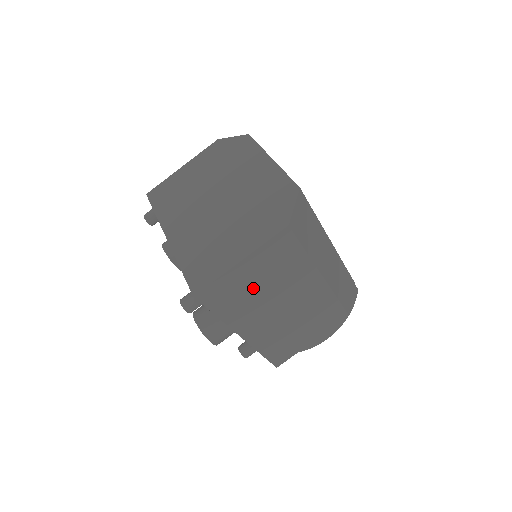
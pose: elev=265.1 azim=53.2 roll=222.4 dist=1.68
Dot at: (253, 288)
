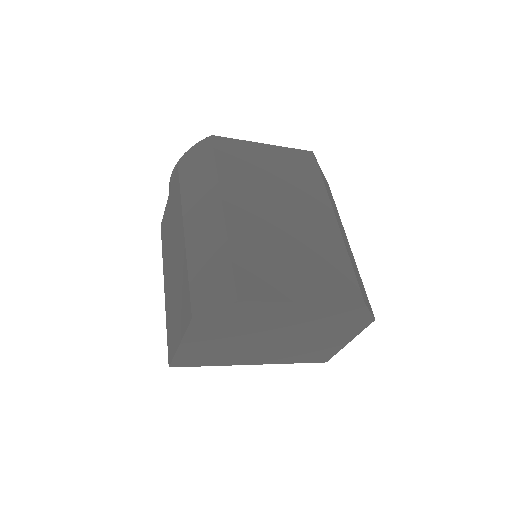
Dot at: occluded
